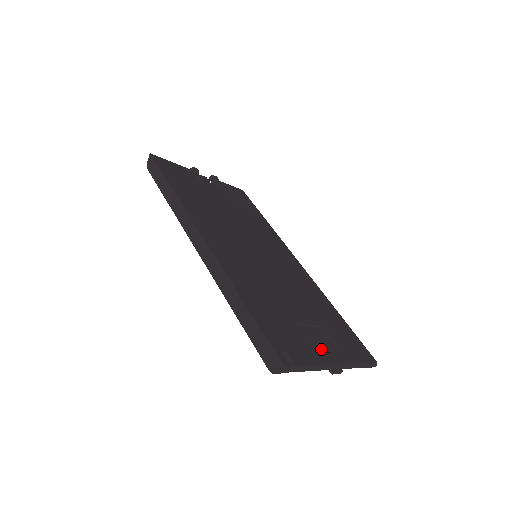
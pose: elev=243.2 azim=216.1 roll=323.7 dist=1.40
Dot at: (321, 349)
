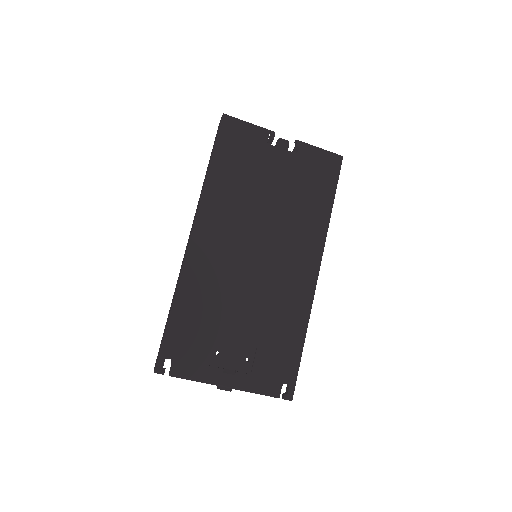
Dot at: (221, 368)
